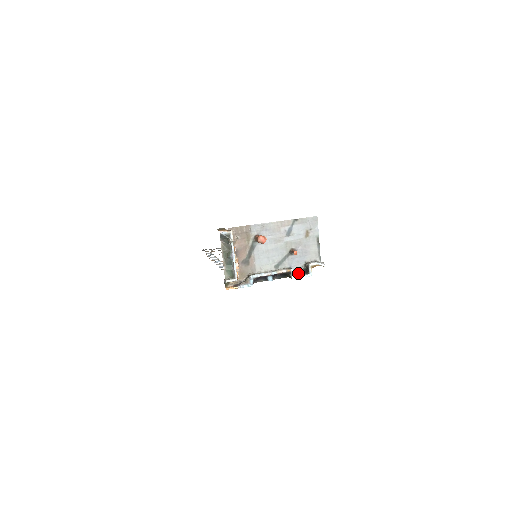
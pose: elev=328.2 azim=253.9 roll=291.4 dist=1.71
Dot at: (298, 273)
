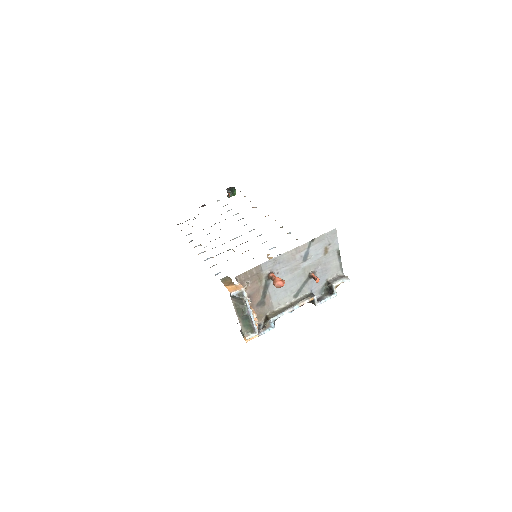
Dot at: (320, 294)
